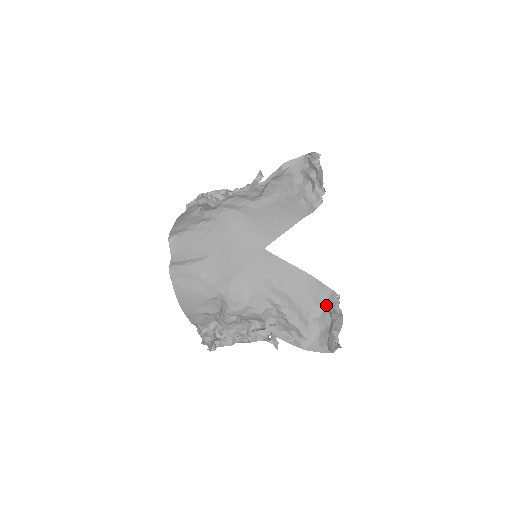
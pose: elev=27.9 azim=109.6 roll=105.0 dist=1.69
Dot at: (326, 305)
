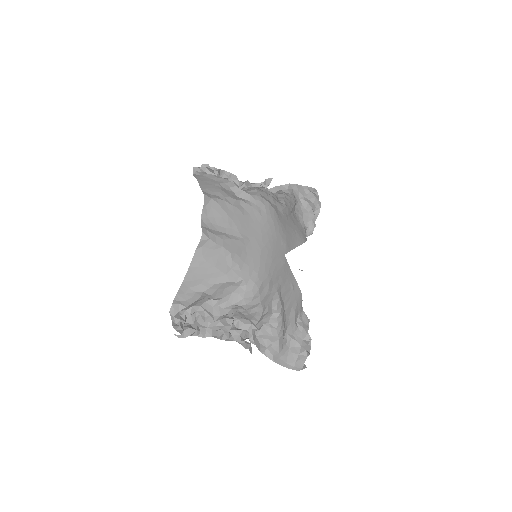
Dot at: (301, 326)
